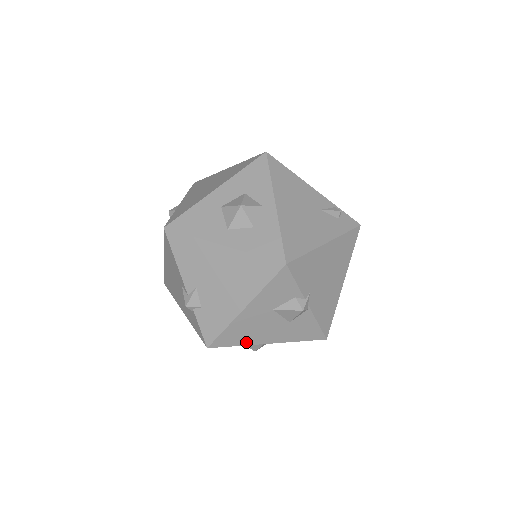
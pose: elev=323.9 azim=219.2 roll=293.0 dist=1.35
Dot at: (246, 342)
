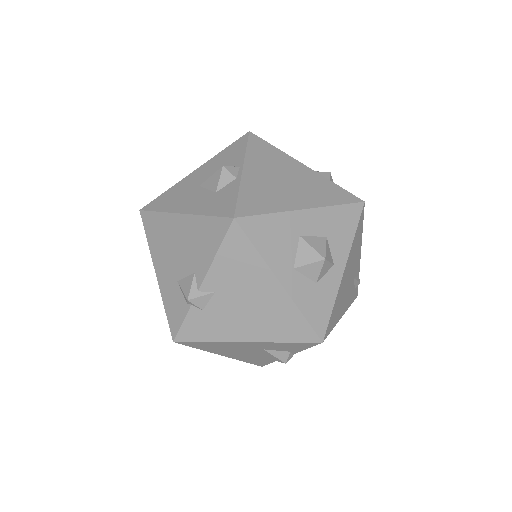
Dot at: (209, 350)
